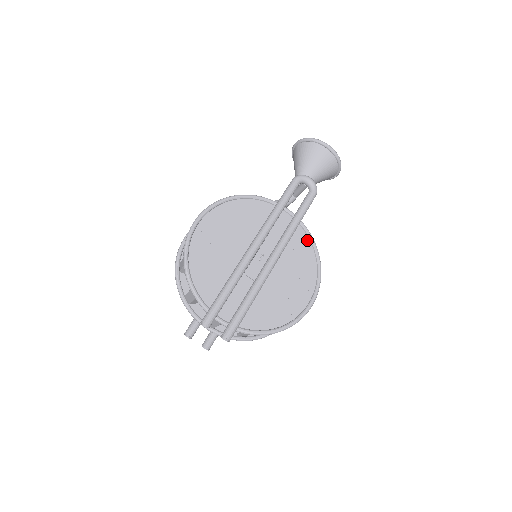
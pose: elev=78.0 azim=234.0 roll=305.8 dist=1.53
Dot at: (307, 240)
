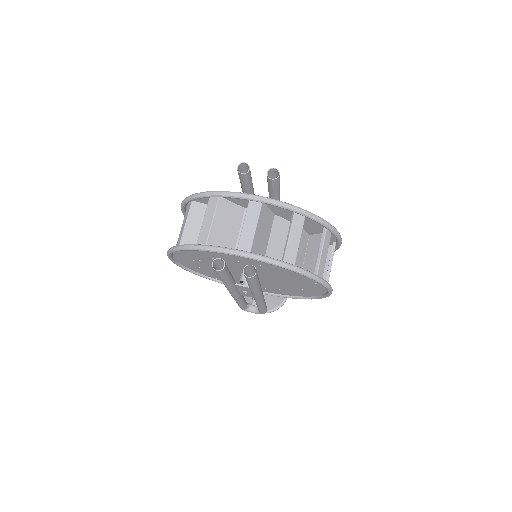
Dot at: occluded
